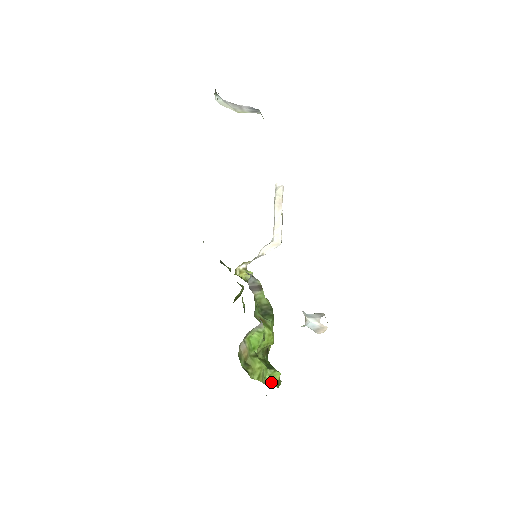
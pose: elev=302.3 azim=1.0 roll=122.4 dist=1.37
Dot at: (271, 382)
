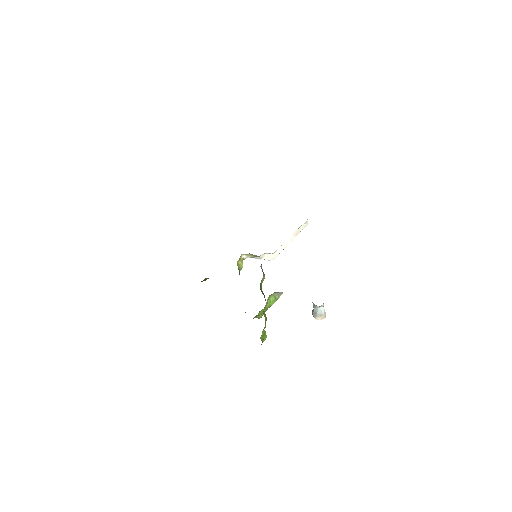
Dot at: (262, 340)
